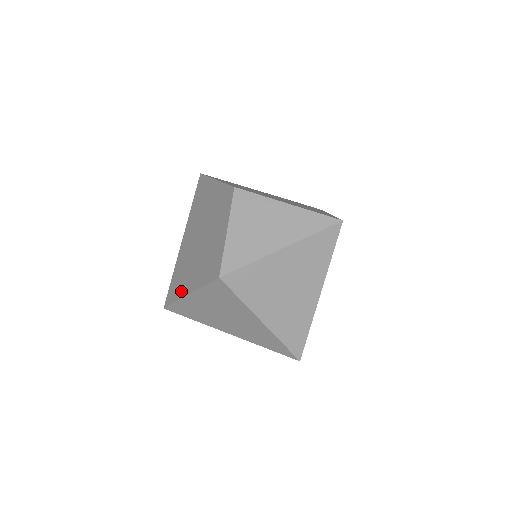
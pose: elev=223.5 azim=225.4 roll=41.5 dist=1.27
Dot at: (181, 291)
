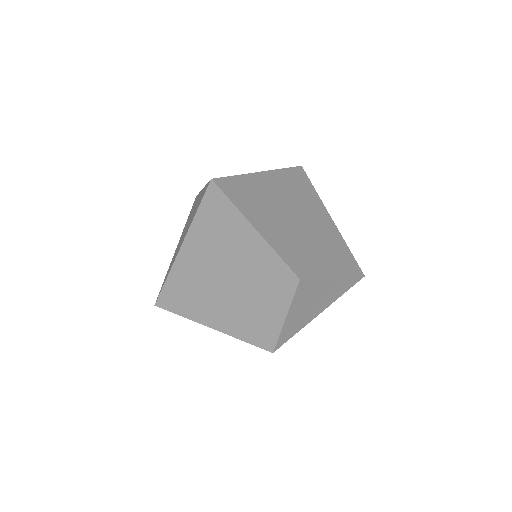
Dot at: (195, 315)
